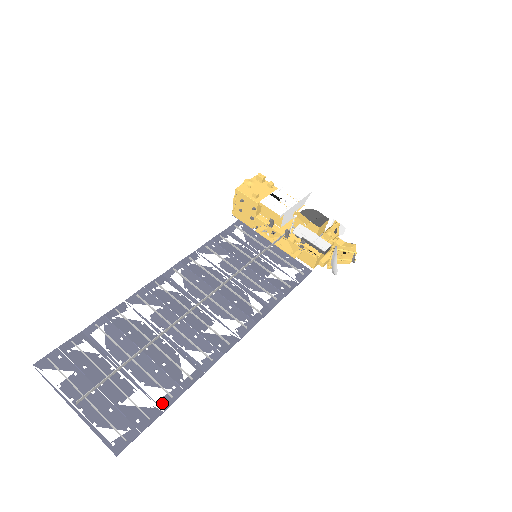
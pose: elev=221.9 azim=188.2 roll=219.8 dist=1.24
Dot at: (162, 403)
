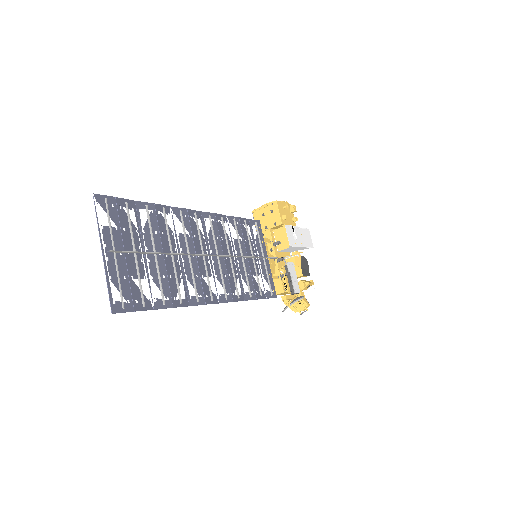
Dot at: (156, 302)
